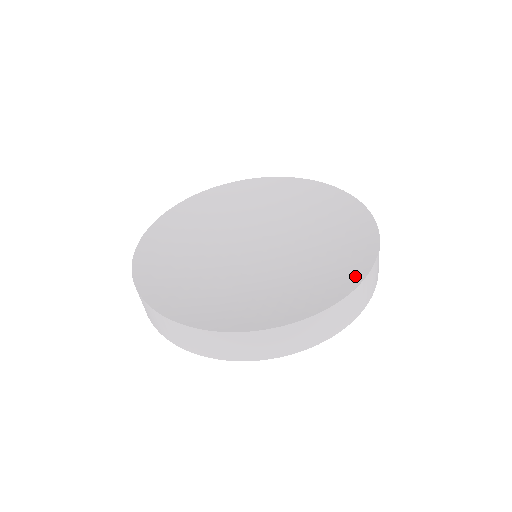
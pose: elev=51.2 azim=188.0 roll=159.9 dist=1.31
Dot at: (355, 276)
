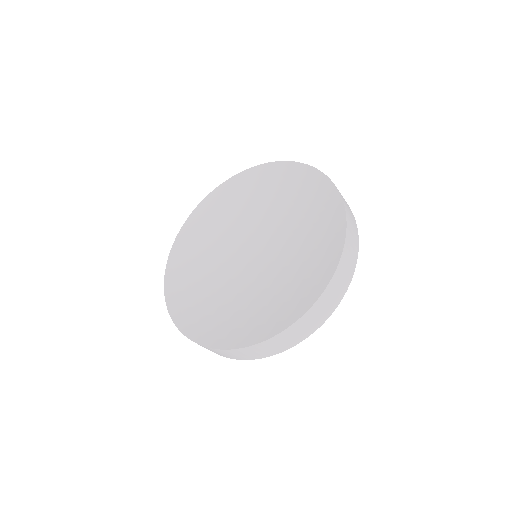
Dot at: (306, 302)
